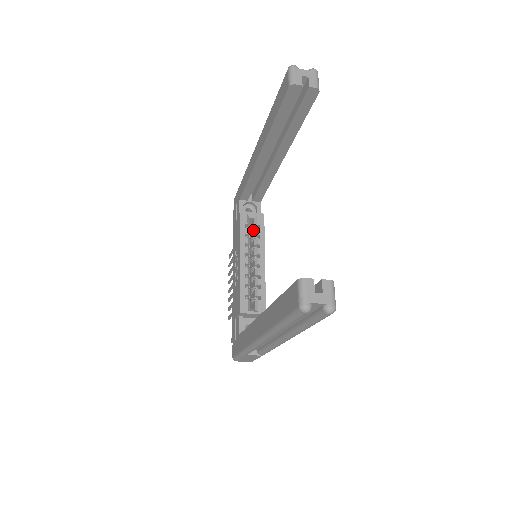
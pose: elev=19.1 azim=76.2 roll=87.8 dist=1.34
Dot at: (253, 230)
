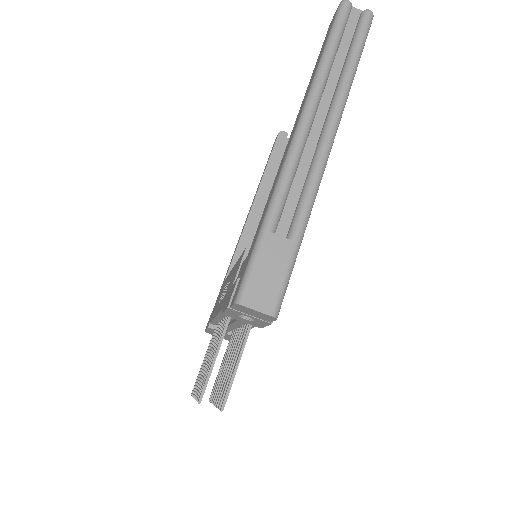
Dot at: occluded
